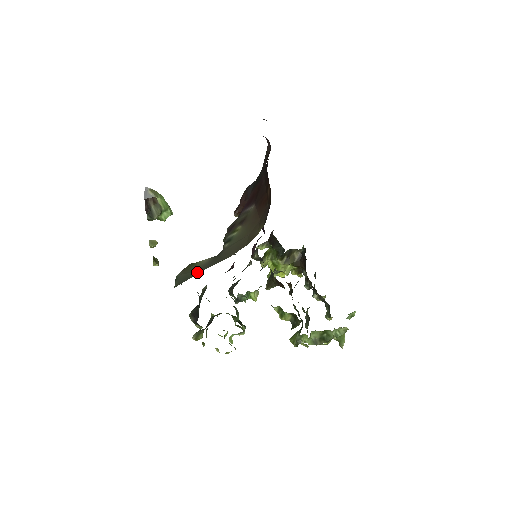
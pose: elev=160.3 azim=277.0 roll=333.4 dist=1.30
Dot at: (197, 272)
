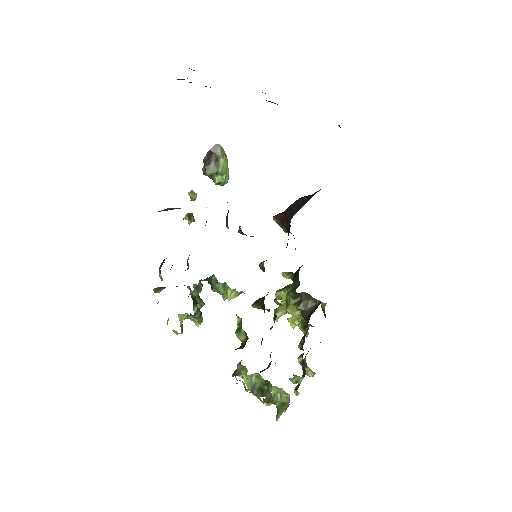
Dot at: (178, 208)
